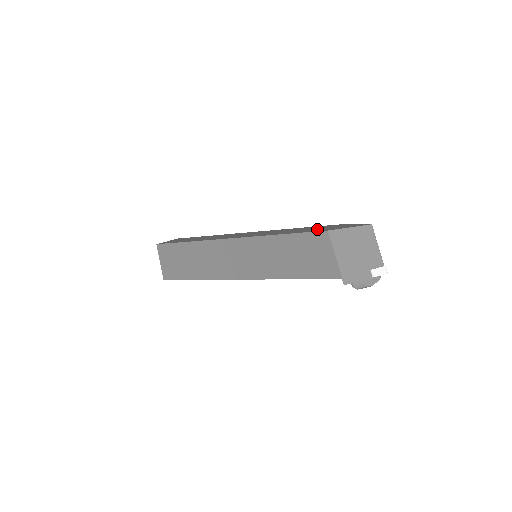
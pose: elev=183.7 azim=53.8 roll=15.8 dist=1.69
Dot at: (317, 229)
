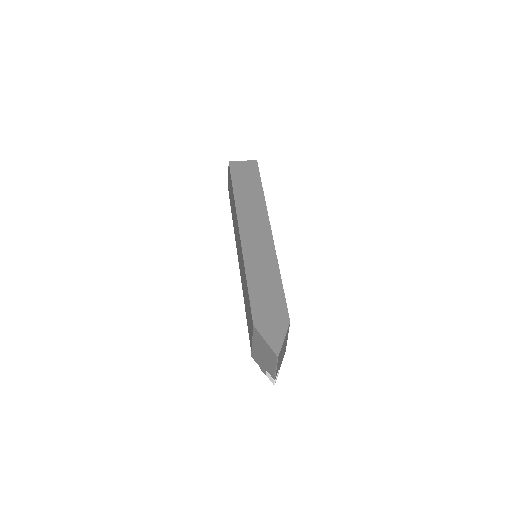
Dot at: (264, 308)
